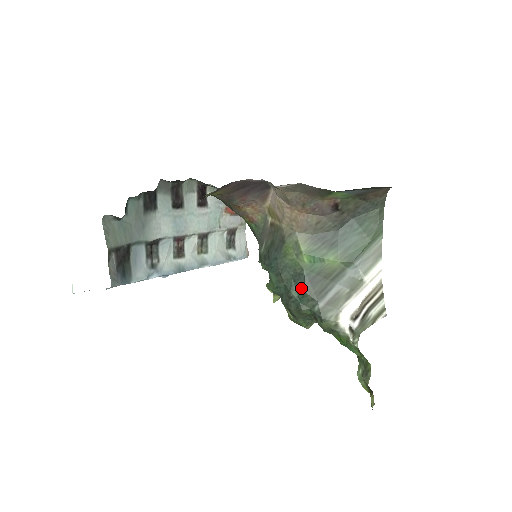
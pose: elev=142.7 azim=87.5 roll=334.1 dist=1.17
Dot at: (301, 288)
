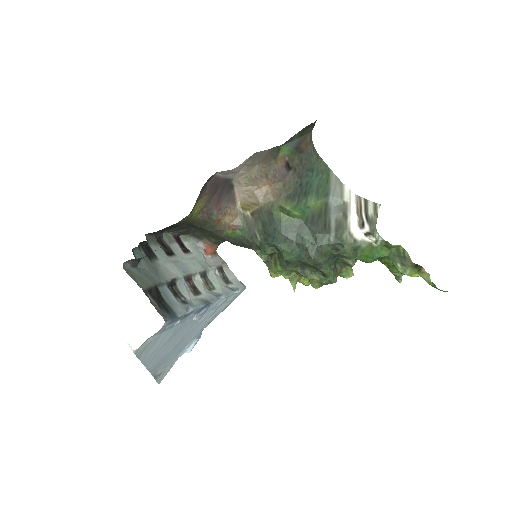
Dot at: (309, 234)
